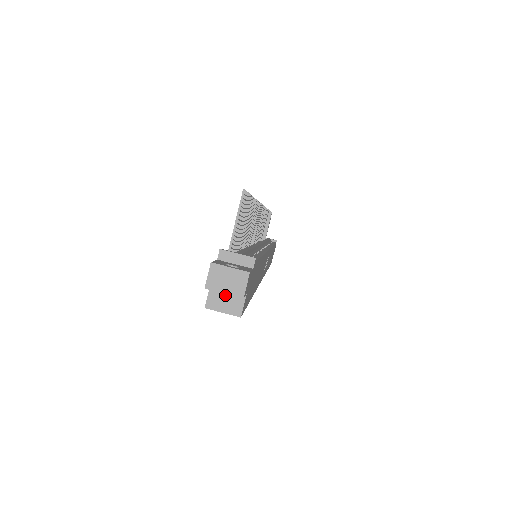
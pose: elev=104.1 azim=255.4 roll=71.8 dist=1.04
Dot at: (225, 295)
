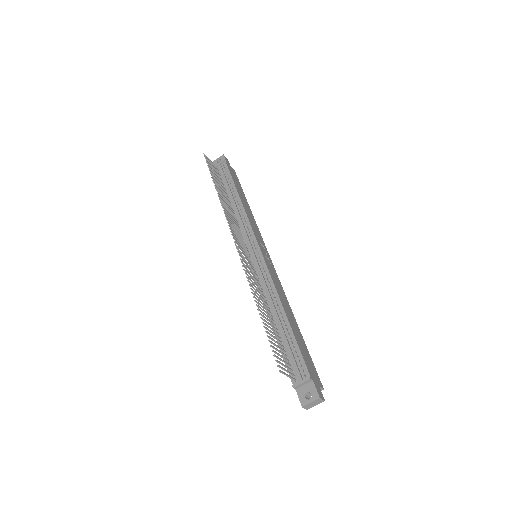
Dot at: occluded
